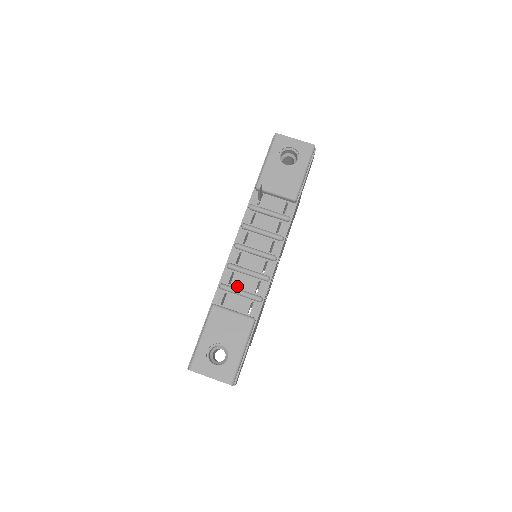
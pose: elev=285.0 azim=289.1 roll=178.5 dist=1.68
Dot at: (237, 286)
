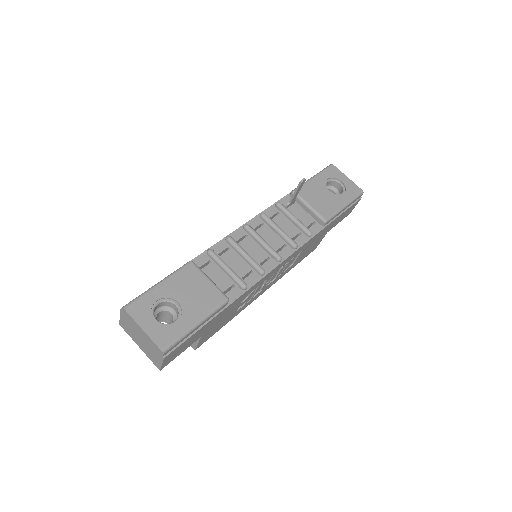
Dot at: (226, 262)
